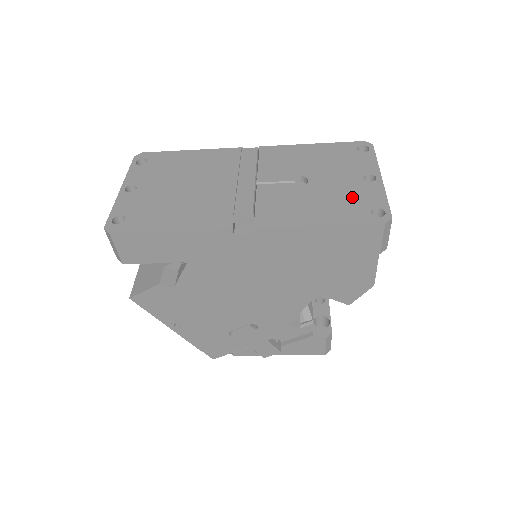
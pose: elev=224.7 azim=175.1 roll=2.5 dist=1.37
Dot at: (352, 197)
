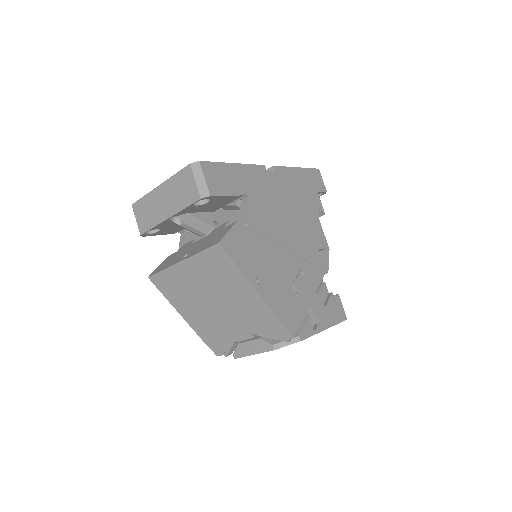
Dot at: occluded
